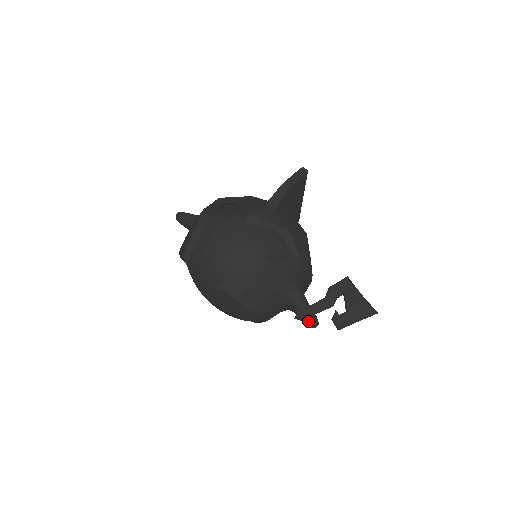
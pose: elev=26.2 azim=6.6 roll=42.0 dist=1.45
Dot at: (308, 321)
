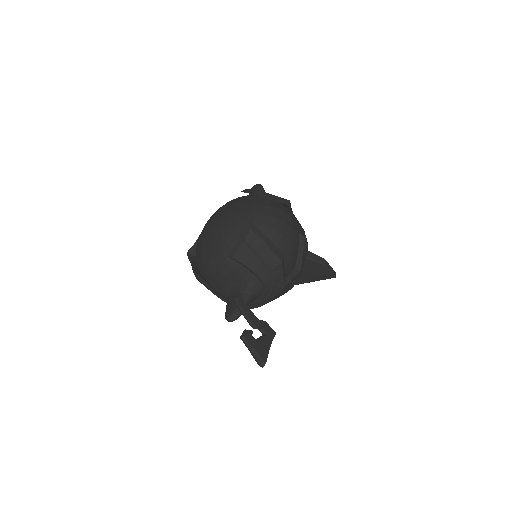
Dot at: (234, 311)
